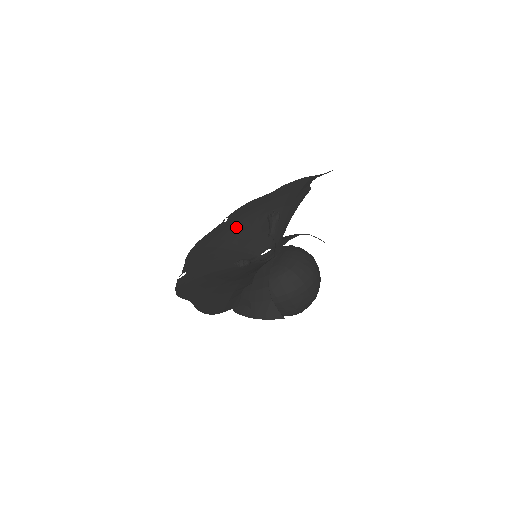
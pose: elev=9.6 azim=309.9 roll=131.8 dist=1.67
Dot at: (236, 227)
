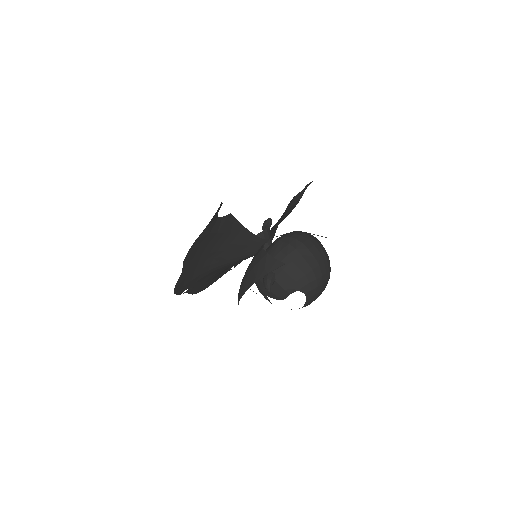
Dot at: occluded
